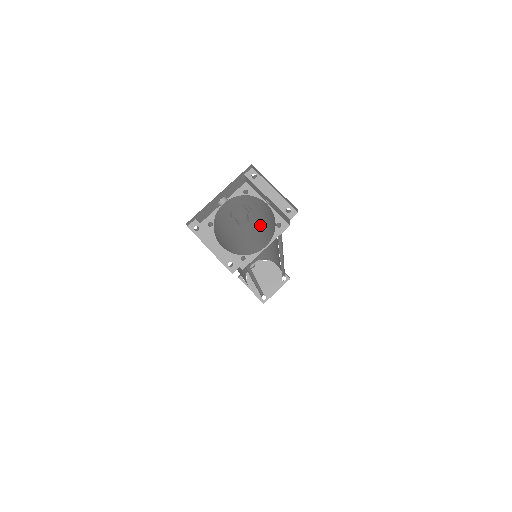
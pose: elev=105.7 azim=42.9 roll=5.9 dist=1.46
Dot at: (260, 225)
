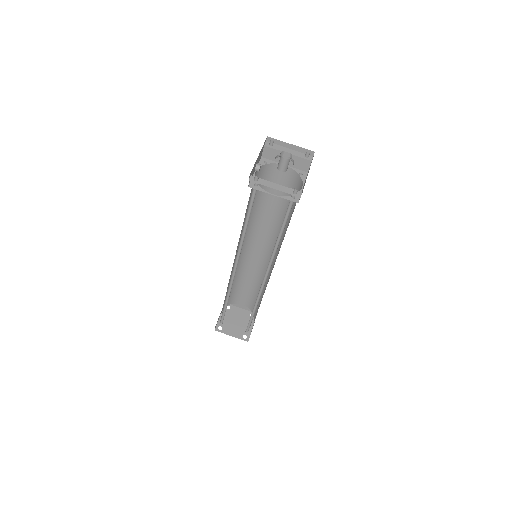
Dot at: (256, 221)
